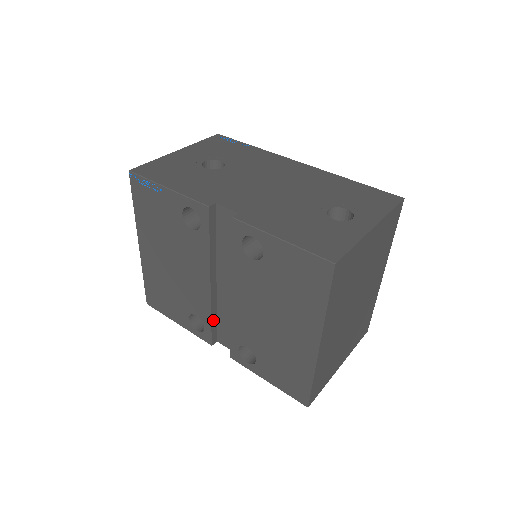
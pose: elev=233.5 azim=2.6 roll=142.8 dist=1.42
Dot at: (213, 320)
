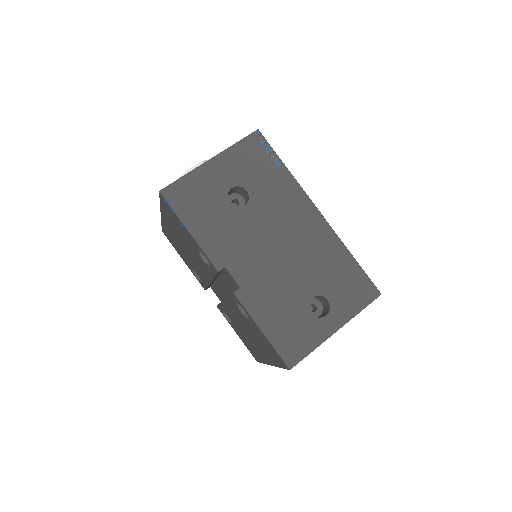
Dot at: occluded
